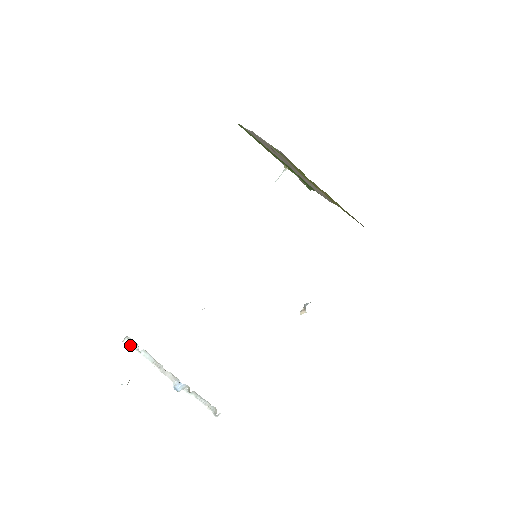
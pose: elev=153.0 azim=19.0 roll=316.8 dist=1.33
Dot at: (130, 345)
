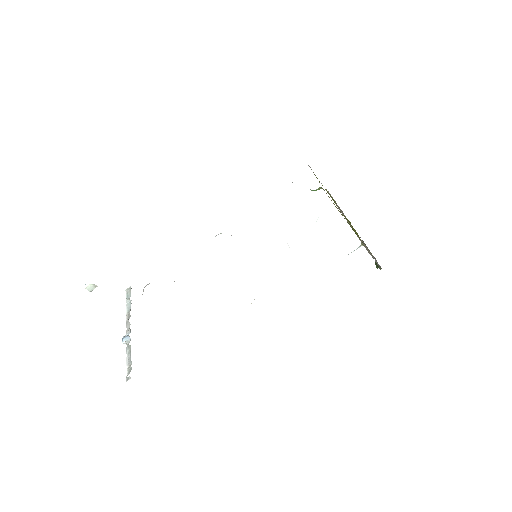
Dot at: (128, 294)
